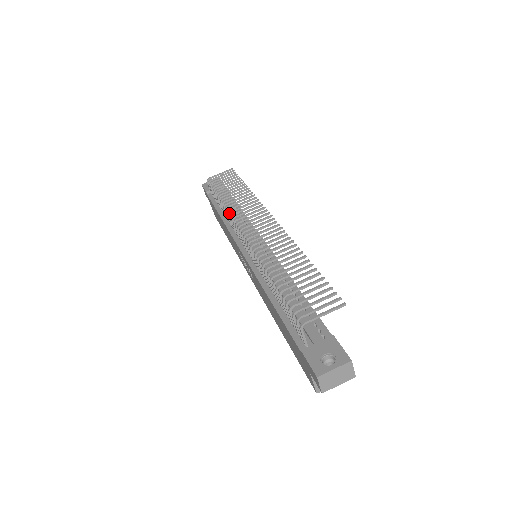
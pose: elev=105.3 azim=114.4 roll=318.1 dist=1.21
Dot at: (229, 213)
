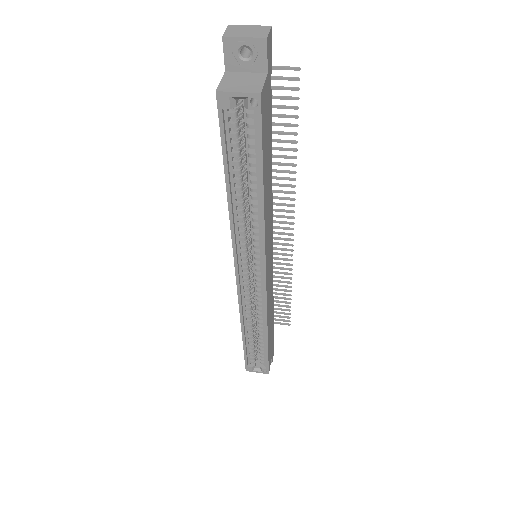
Dot at: occluded
